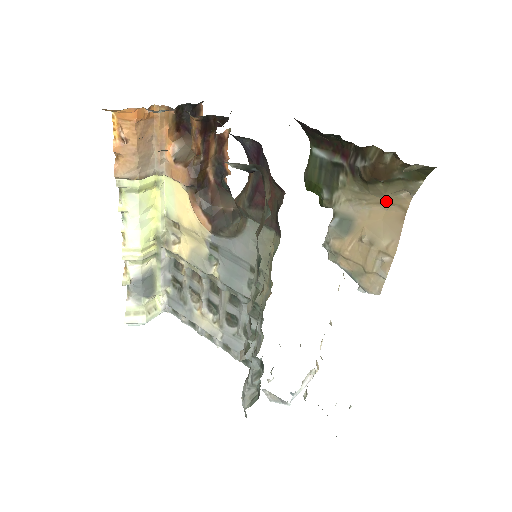
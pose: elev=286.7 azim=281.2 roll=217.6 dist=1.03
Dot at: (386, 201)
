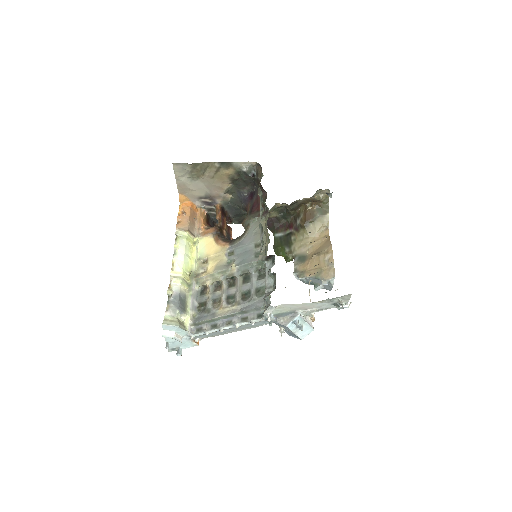
Dot at: (318, 238)
